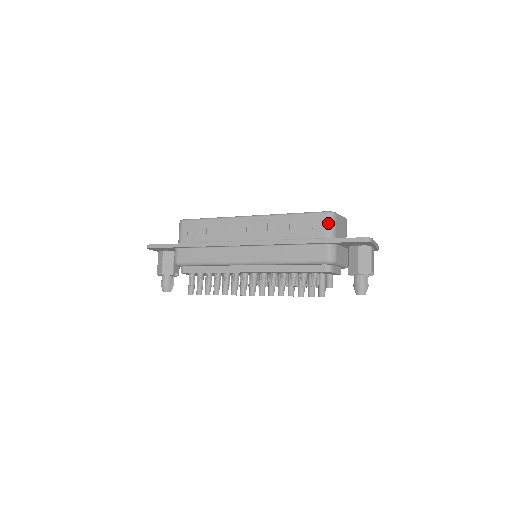
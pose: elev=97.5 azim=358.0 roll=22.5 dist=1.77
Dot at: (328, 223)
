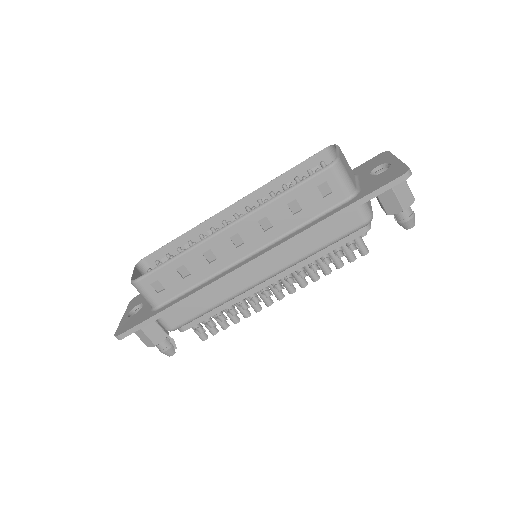
Dot at: (340, 179)
